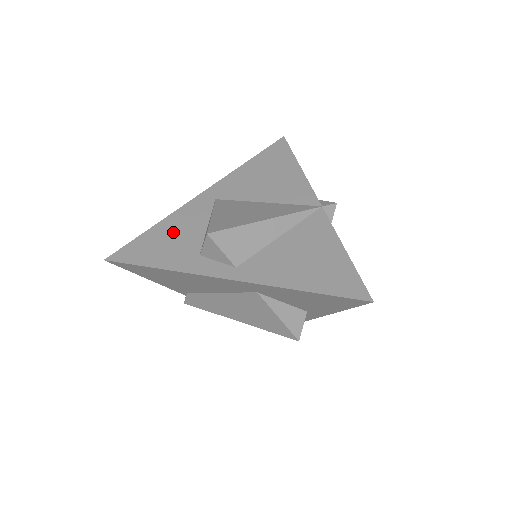
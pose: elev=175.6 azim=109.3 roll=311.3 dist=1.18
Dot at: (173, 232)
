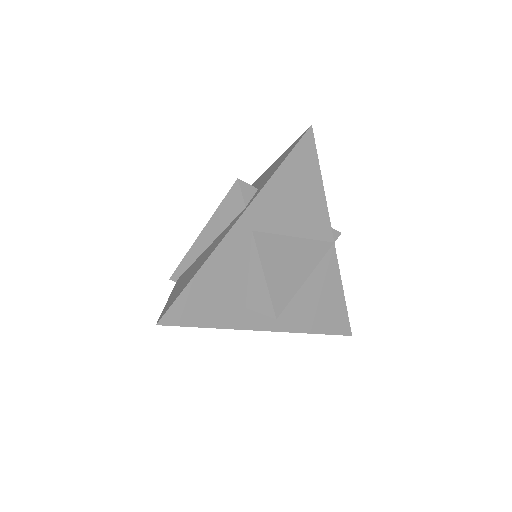
Dot at: (218, 281)
